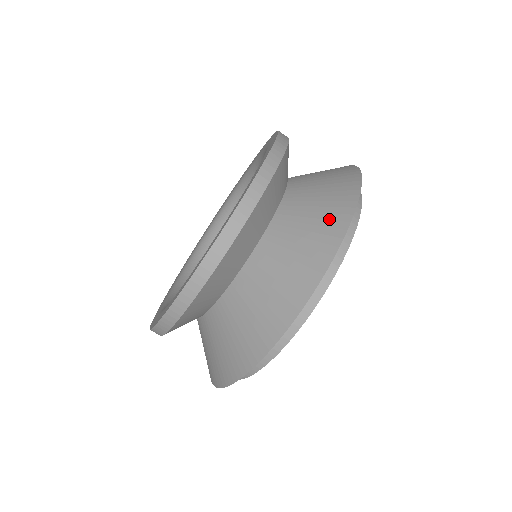
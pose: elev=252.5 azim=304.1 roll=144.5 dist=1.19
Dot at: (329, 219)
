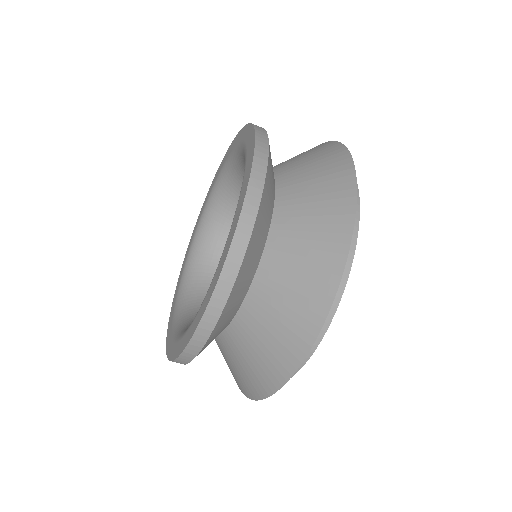
Dot at: (332, 168)
